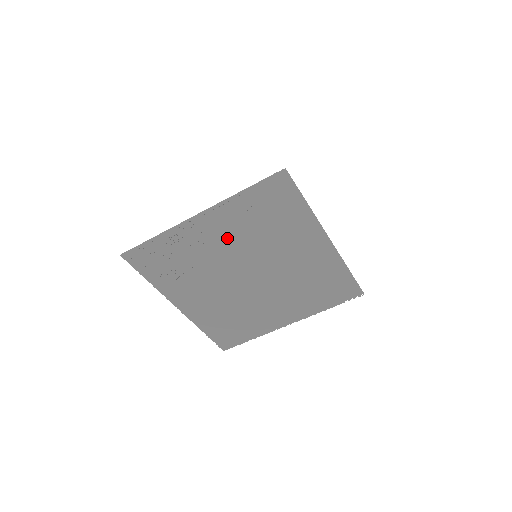
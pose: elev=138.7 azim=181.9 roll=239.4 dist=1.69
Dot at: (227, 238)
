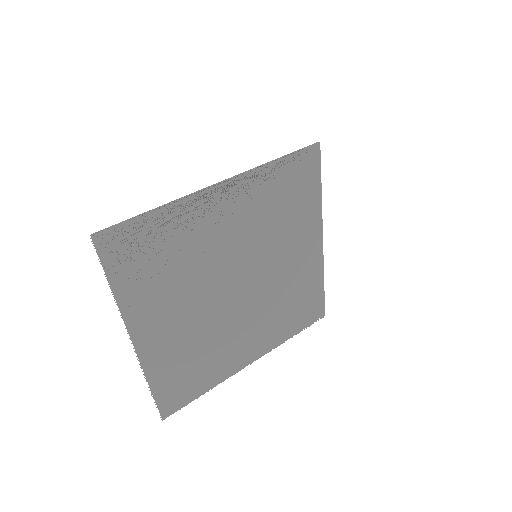
Dot at: (238, 225)
